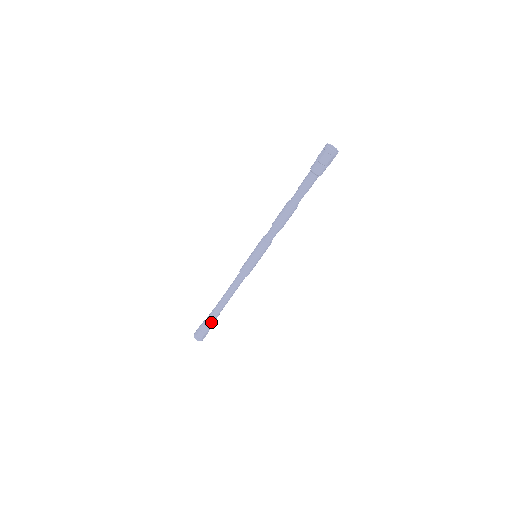
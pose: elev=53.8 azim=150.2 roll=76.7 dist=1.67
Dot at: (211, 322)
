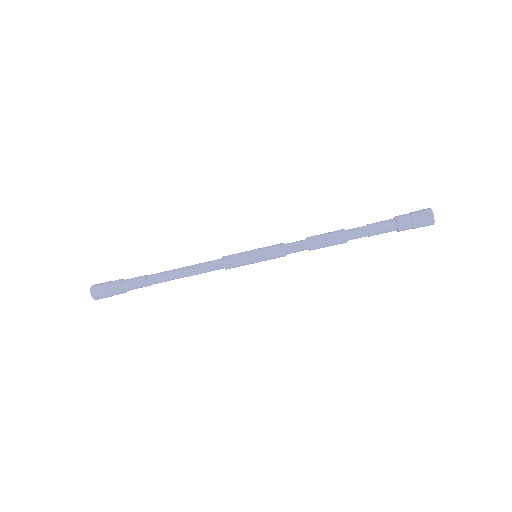
Dot at: (132, 289)
